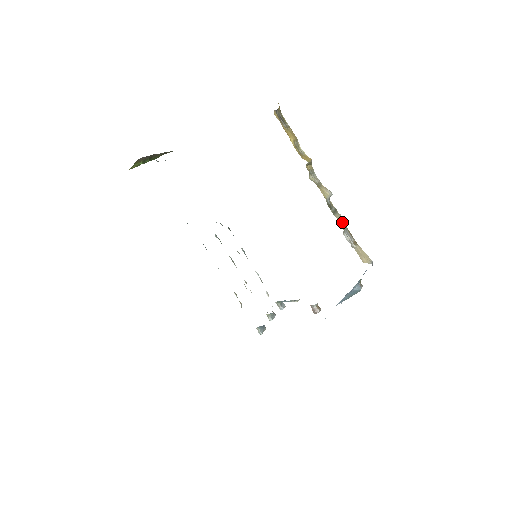
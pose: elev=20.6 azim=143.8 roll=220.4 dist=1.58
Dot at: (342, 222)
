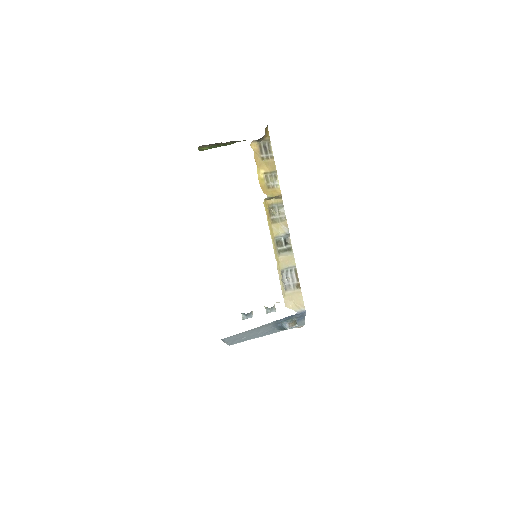
Dot at: (288, 262)
